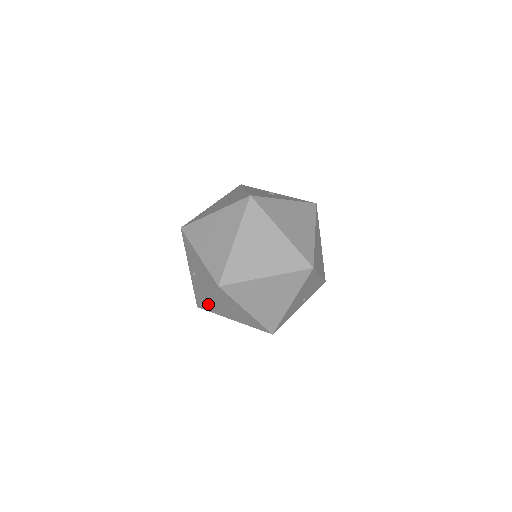
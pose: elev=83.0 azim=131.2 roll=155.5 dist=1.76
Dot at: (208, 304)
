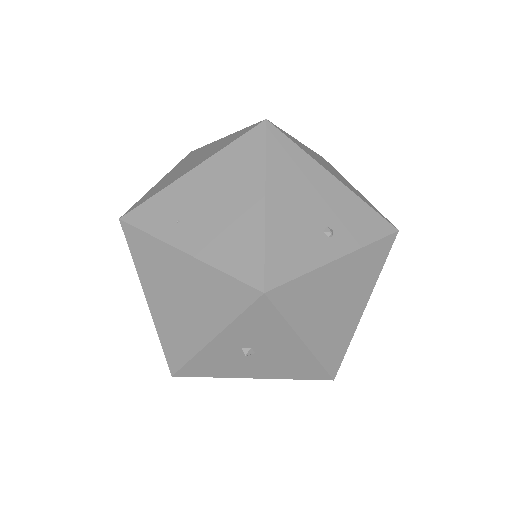
Dot at: (164, 329)
